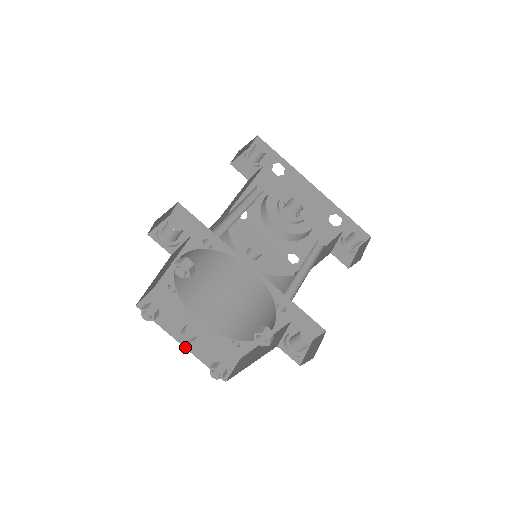
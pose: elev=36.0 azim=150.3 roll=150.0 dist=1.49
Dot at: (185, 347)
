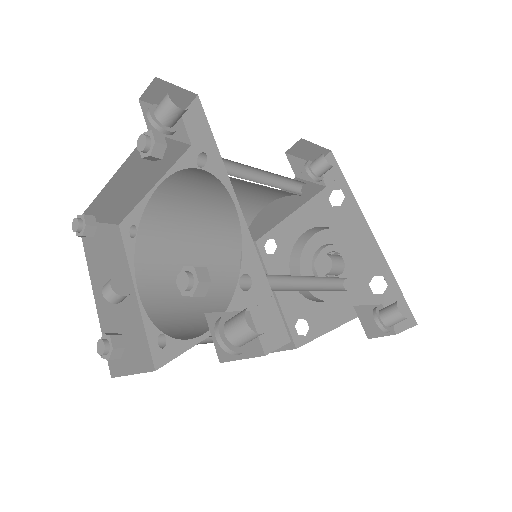
Dot at: (96, 300)
